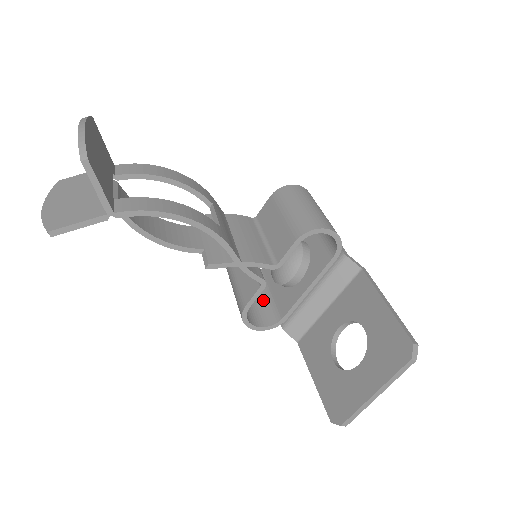
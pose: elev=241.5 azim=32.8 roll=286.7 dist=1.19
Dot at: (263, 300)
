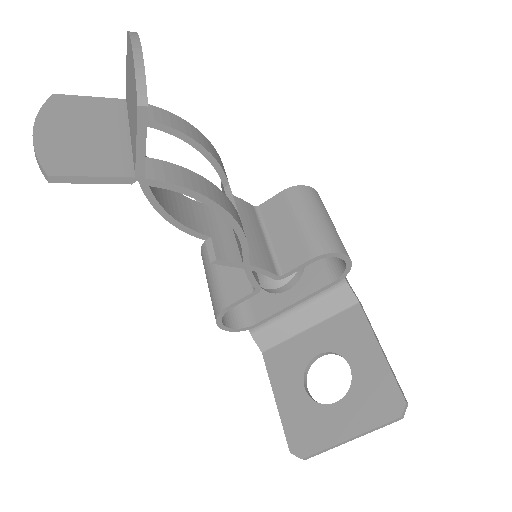
Dot at: occluded
